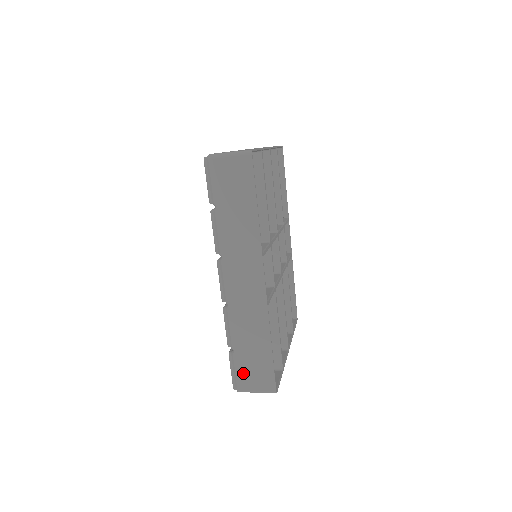
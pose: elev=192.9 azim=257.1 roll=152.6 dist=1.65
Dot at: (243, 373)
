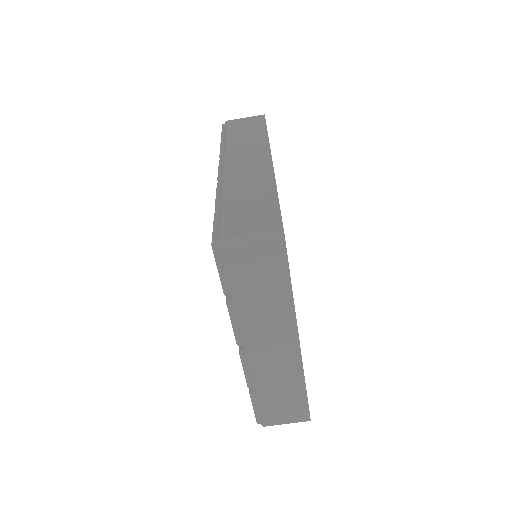
Dot at: (232, 221)
